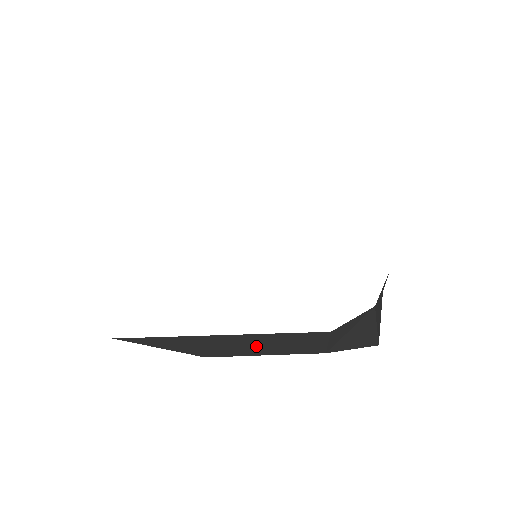
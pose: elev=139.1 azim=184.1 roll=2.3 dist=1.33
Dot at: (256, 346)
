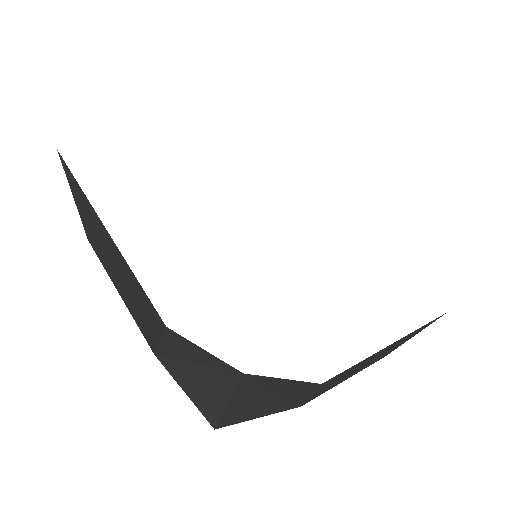
Dot at: (117, 270)
